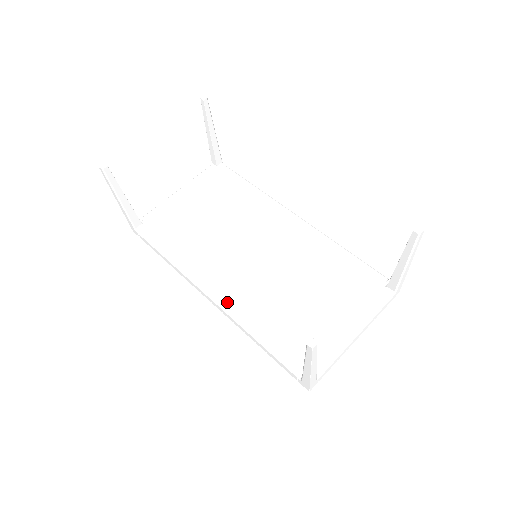
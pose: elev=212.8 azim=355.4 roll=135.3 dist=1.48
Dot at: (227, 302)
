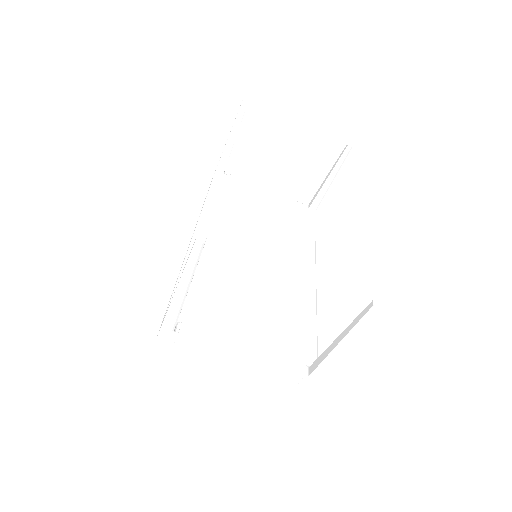
Dot at: occluded
